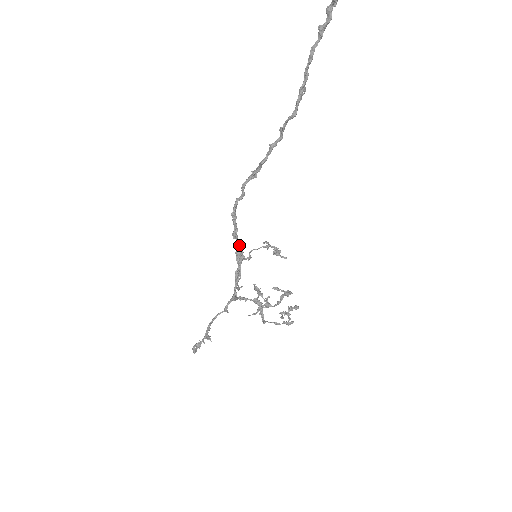
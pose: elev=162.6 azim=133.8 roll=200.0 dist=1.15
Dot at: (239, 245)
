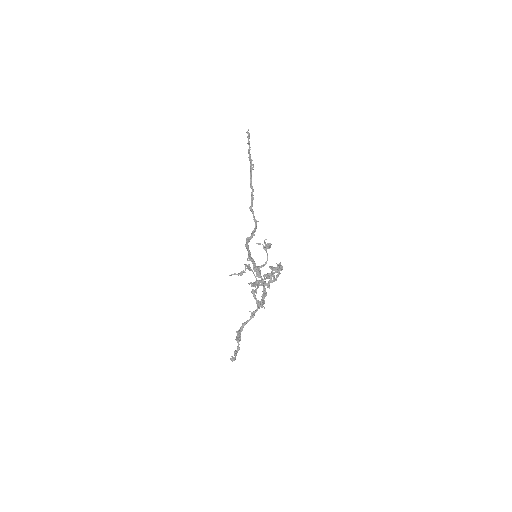
Dot at: (252, 261)
